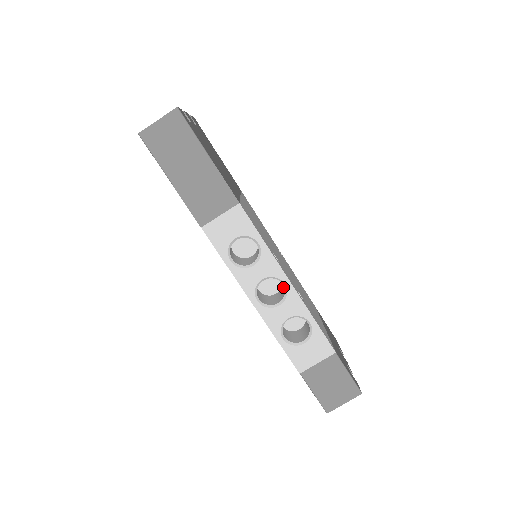
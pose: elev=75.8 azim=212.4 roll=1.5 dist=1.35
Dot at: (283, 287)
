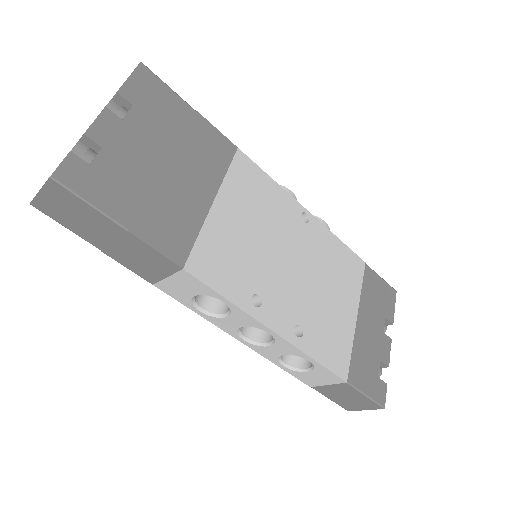
Dot at: occluded
